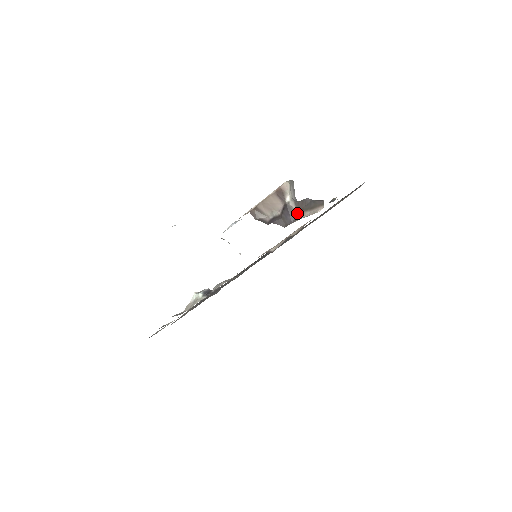
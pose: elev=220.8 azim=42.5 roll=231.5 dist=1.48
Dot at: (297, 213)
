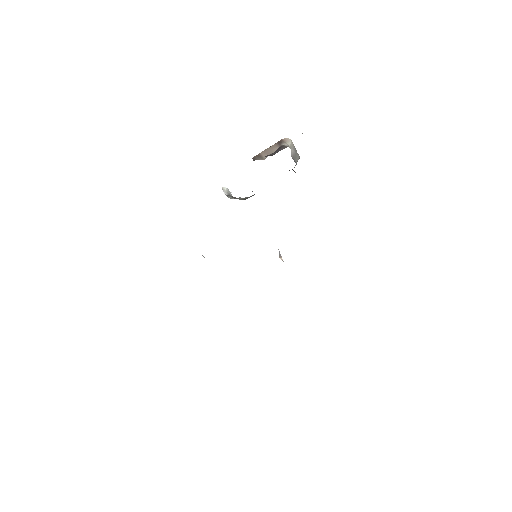
Dot at: occluded
